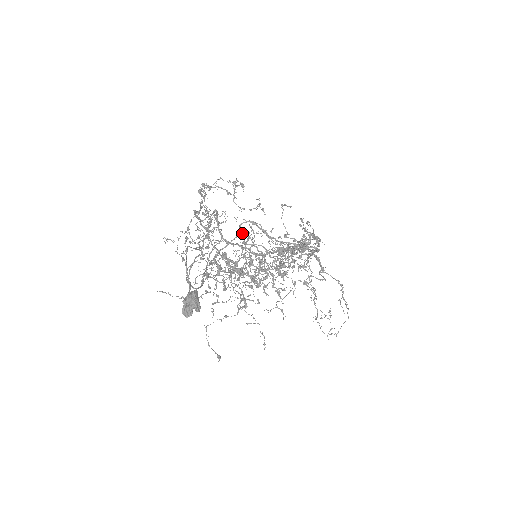
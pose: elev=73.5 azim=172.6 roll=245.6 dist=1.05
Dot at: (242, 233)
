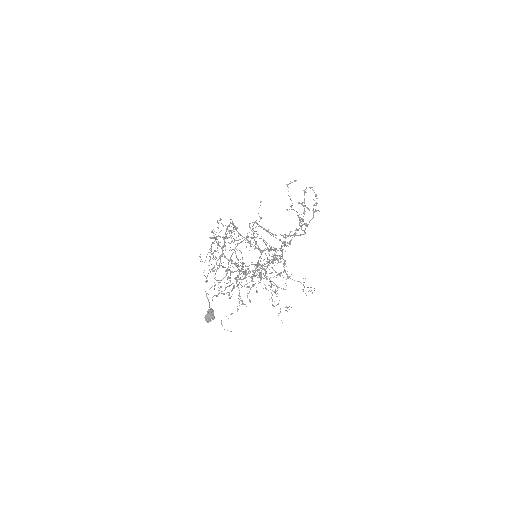
Dot at: (248, 237)
